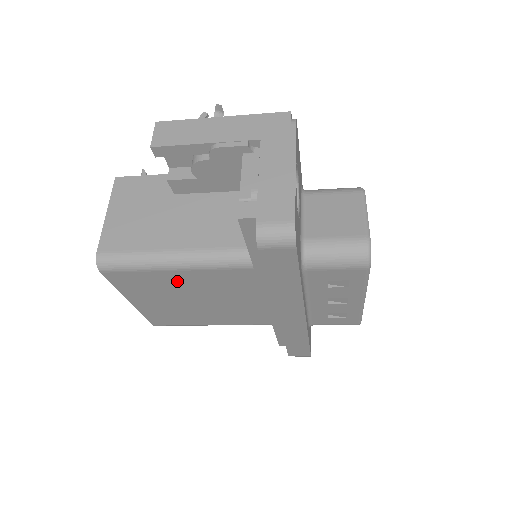
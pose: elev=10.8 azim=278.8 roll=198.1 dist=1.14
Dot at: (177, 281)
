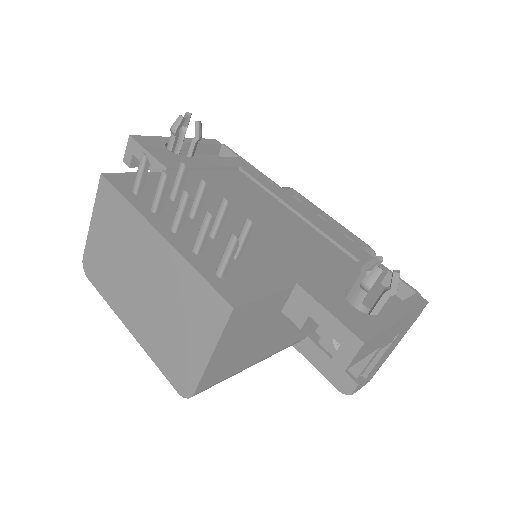
Dot at: occluded
